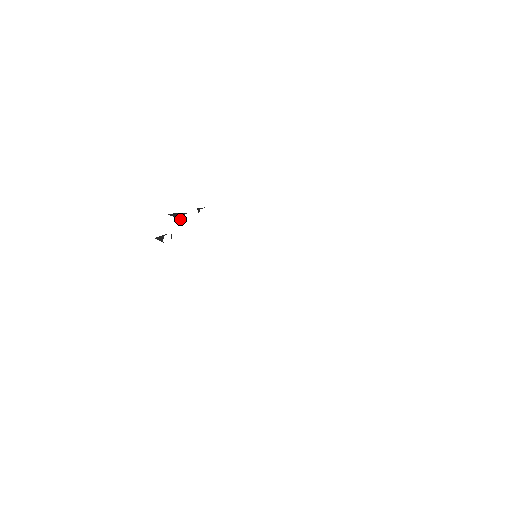
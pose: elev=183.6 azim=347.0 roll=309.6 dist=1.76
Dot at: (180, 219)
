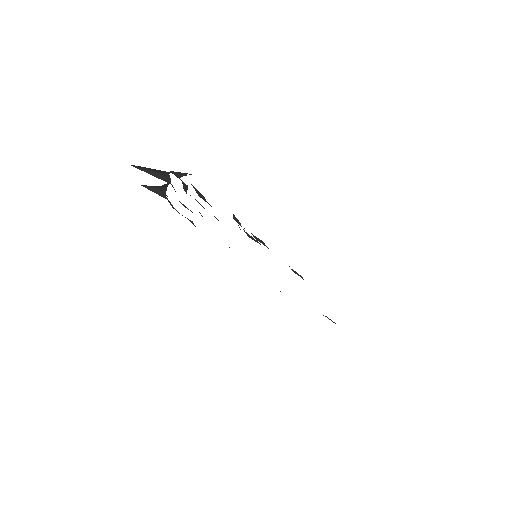
Dot at: (158, 176)
